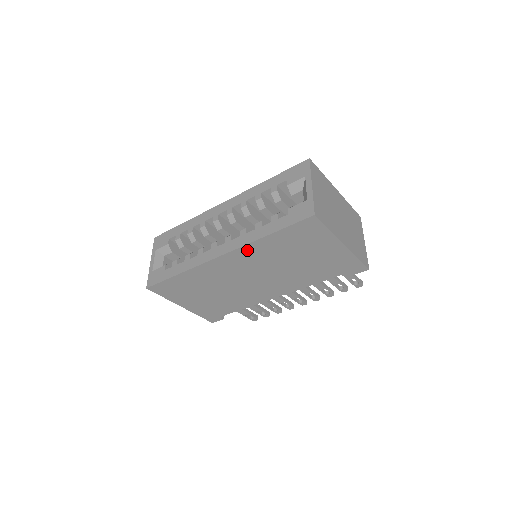
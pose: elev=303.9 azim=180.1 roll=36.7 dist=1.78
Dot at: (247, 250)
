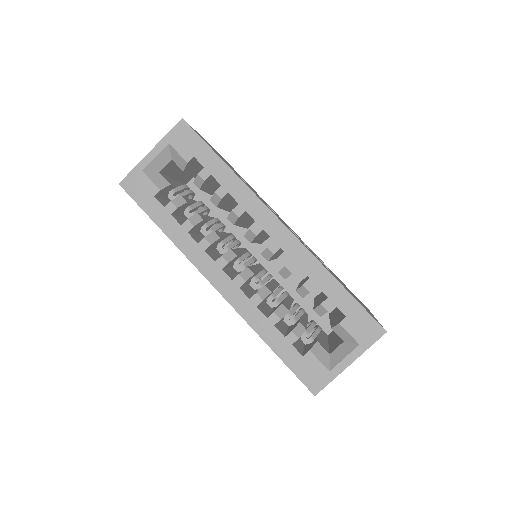
Dot at: occluded
